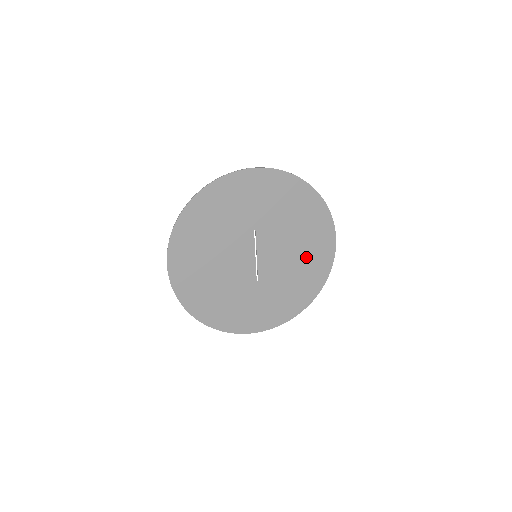
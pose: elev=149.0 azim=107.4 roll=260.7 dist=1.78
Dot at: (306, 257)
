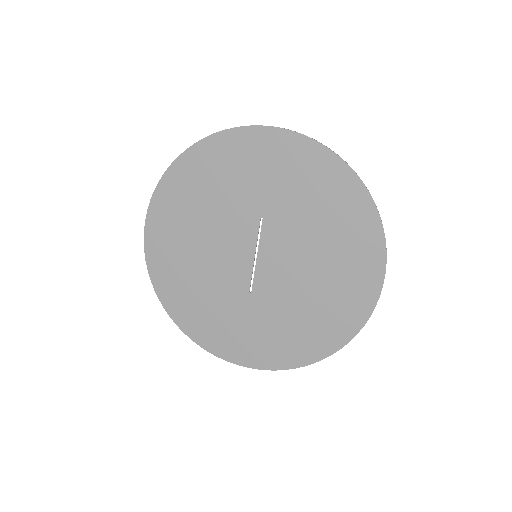
Dot at: (329, 287)
